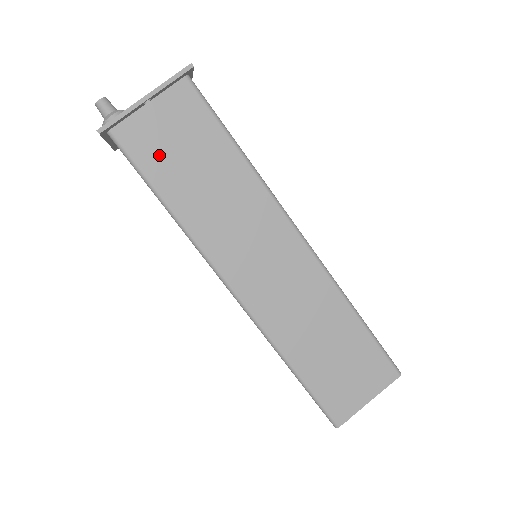
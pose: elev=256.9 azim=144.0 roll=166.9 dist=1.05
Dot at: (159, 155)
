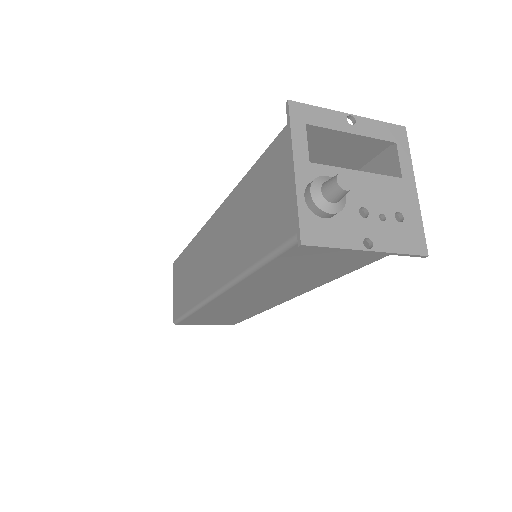
Dot at: (307, 256)
